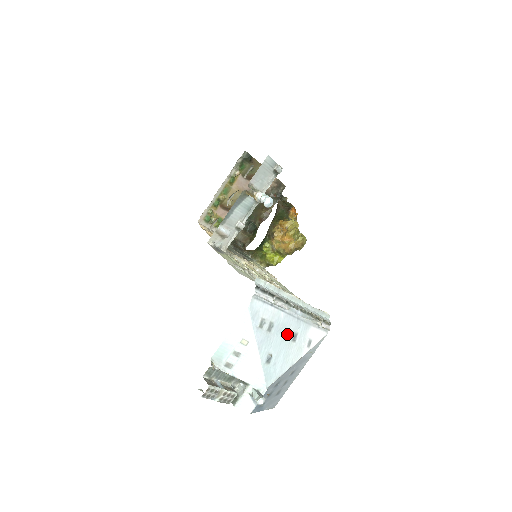
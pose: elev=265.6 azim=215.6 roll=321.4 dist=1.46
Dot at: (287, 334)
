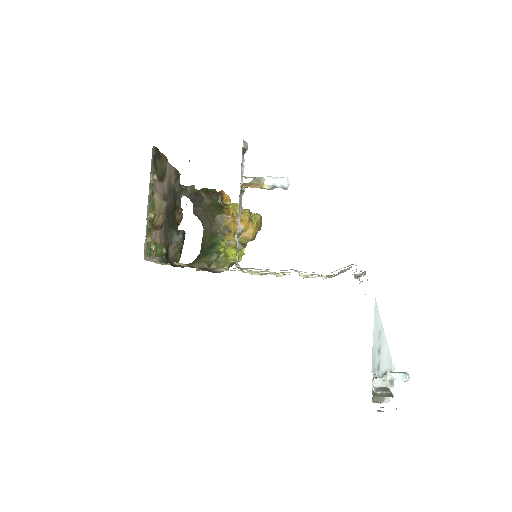
Dot at: occluded
